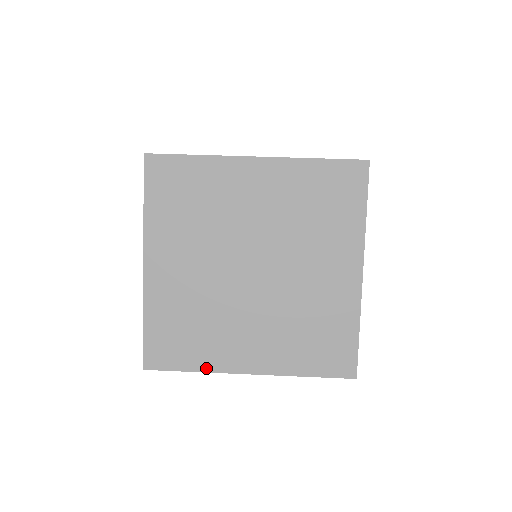
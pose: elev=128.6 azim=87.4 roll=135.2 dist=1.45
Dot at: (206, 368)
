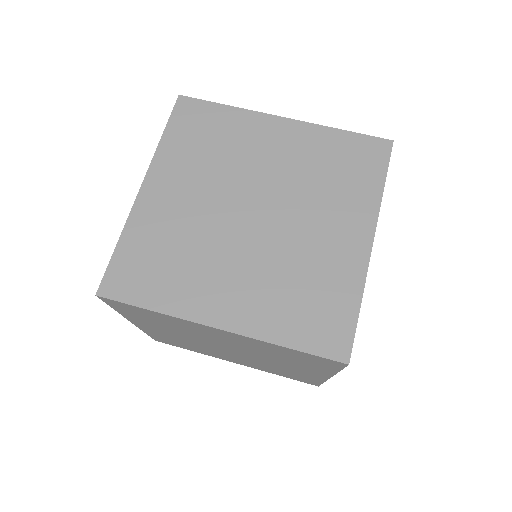
Dot at: (169, 310)
